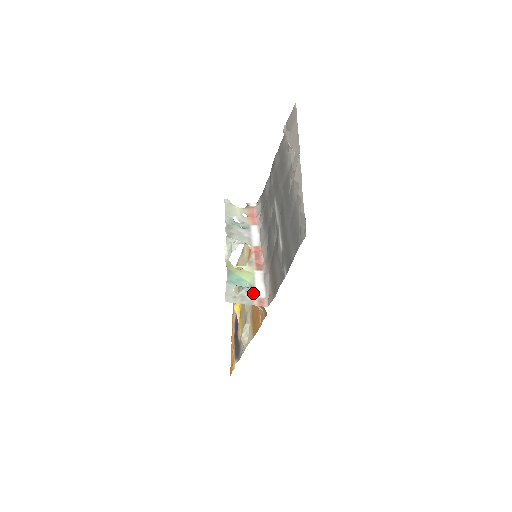
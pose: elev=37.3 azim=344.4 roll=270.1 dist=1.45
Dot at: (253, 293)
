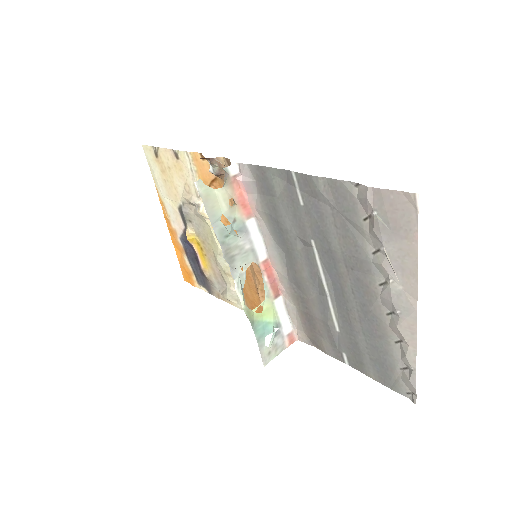
Dot at: (281, 333)
